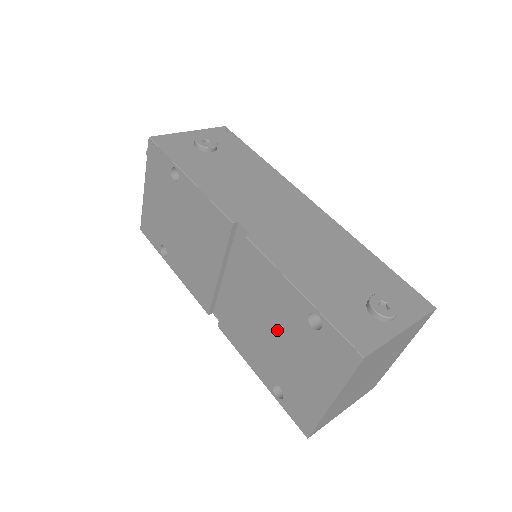
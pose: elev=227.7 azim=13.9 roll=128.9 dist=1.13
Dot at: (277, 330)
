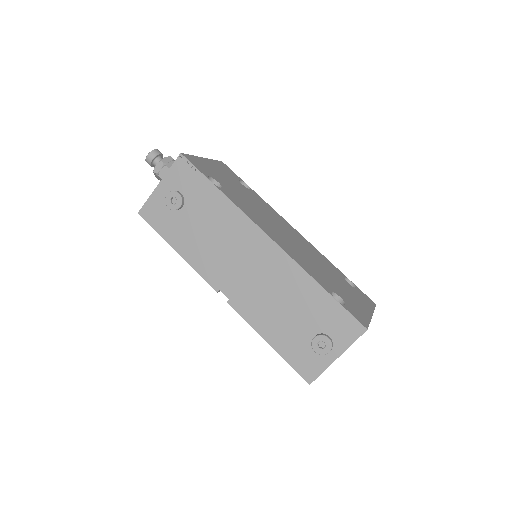
Dot at: occluded
